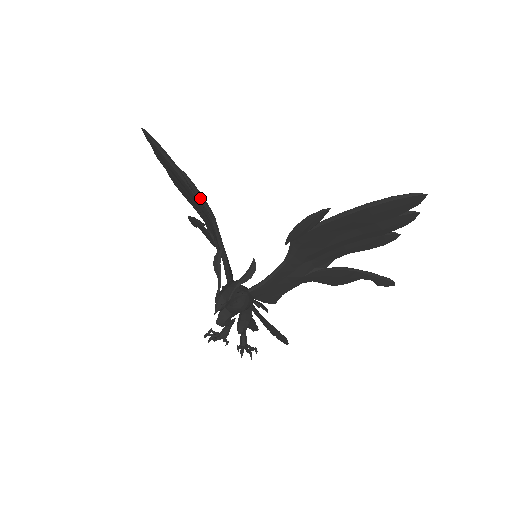
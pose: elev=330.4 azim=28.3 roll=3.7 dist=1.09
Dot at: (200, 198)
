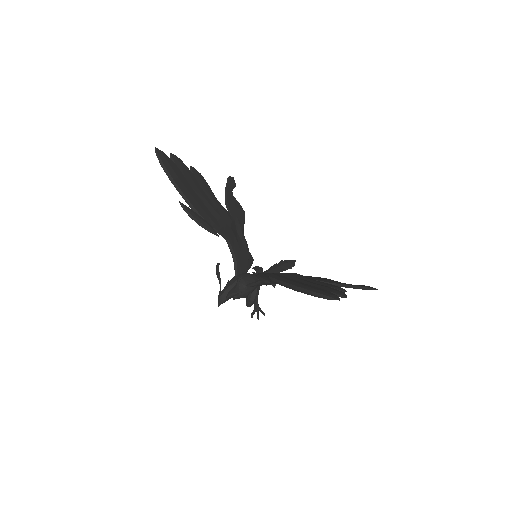
Dot at: (199, 225)
